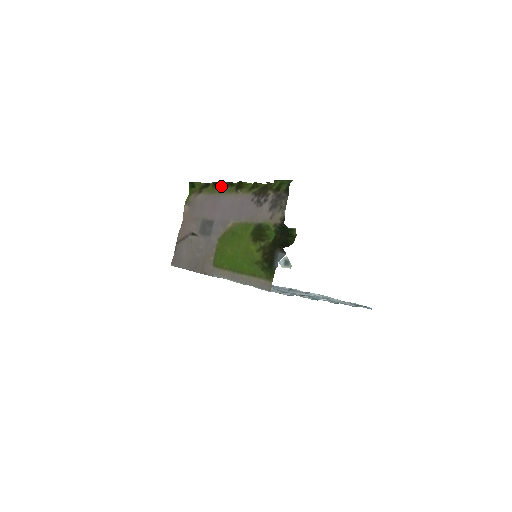
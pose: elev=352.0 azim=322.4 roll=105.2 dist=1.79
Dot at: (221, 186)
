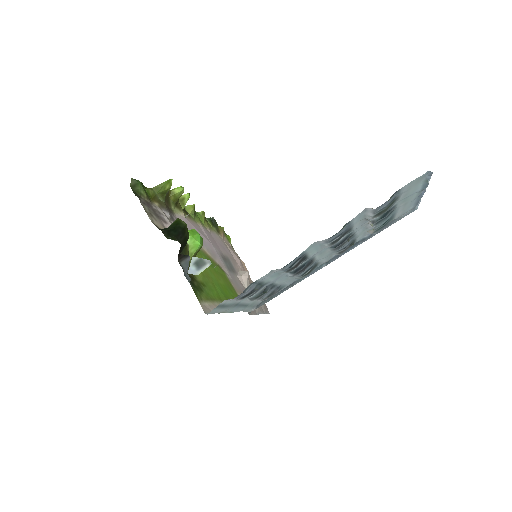
Dot at: (201, 218)
